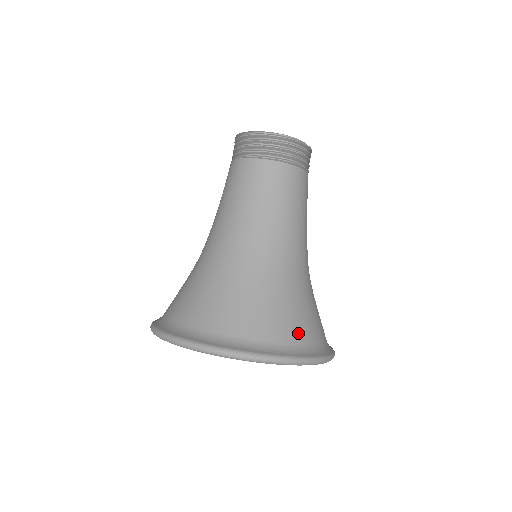
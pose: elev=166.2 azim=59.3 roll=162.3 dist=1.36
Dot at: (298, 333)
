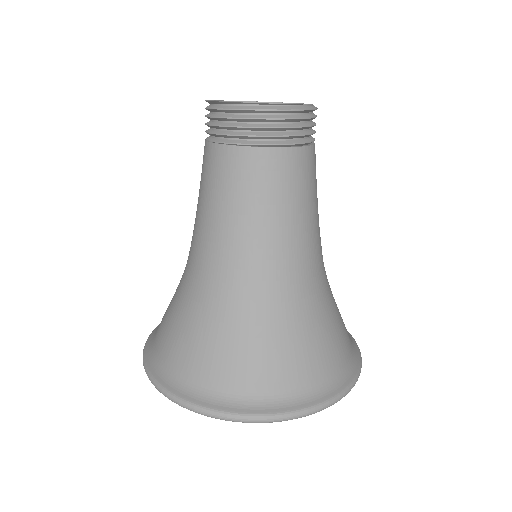
Dot at: (343, 350)
